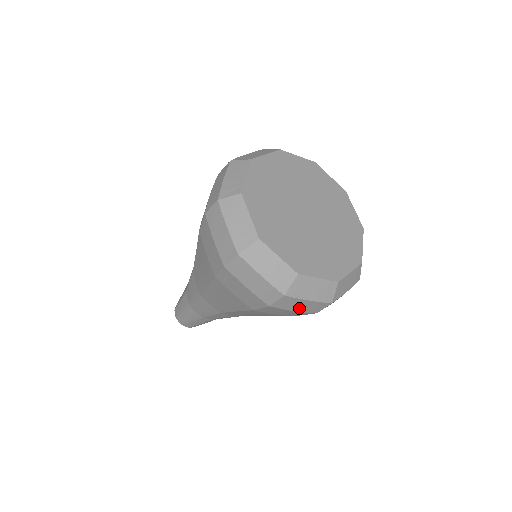
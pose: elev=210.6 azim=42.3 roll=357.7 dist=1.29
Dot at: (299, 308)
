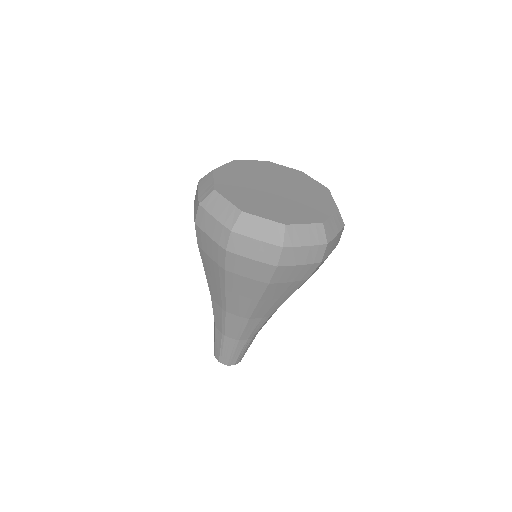
Dot at: (333, 247)
